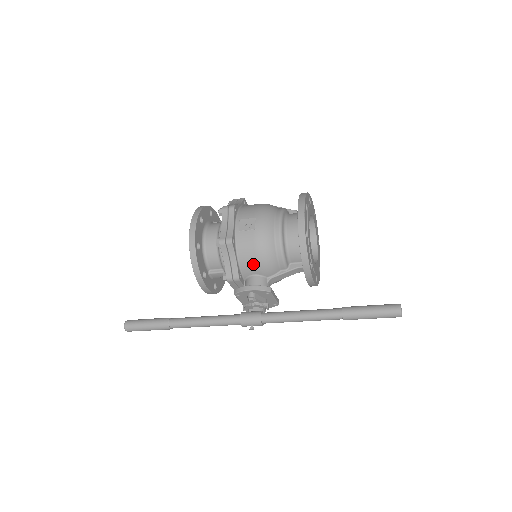
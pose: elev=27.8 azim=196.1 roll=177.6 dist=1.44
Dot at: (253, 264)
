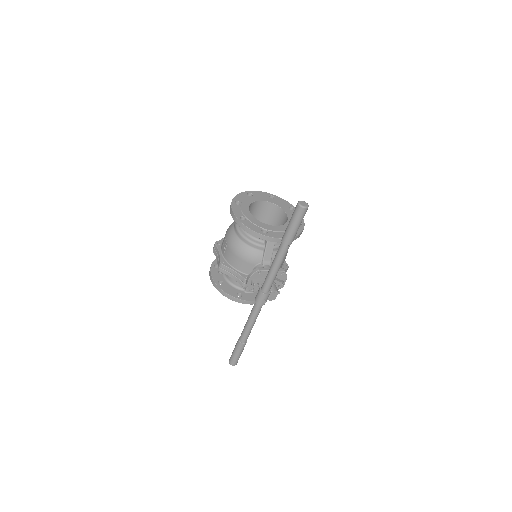
Dot at: (244, 264)
